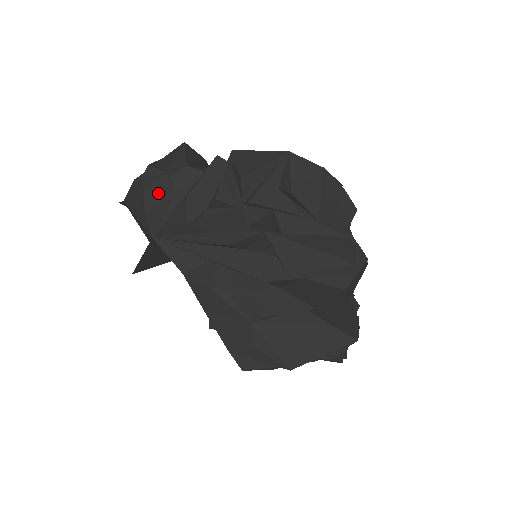
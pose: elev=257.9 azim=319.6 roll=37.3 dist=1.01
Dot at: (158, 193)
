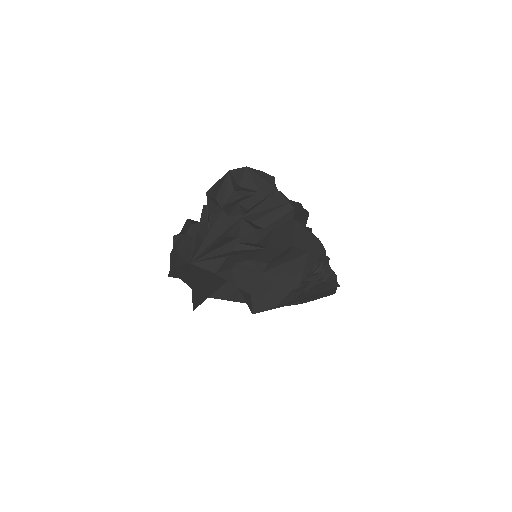
Dot at: (184, 244)
